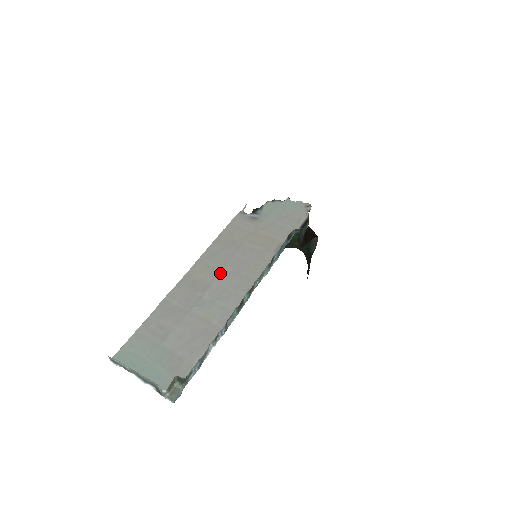
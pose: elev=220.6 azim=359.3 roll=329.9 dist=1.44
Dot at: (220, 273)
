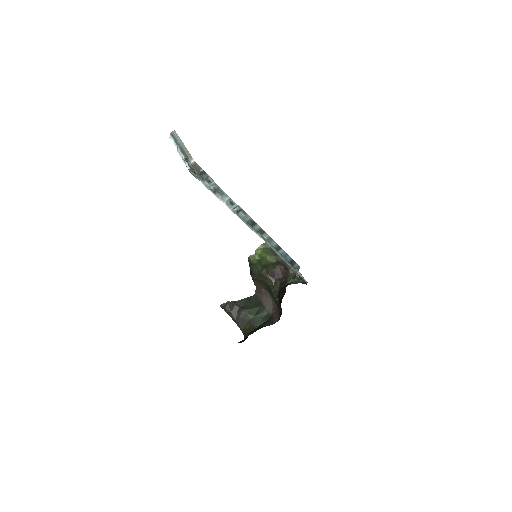
Dot at: occluded
